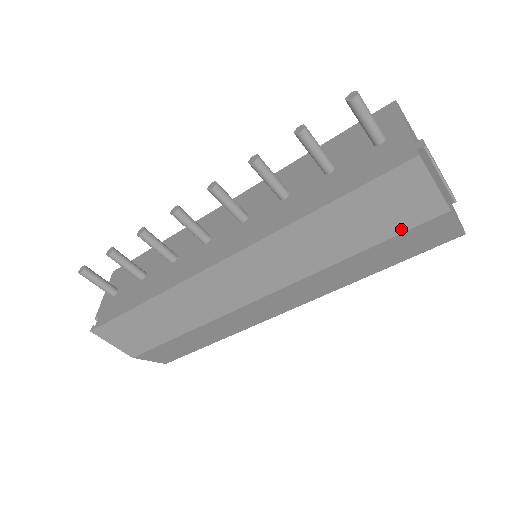
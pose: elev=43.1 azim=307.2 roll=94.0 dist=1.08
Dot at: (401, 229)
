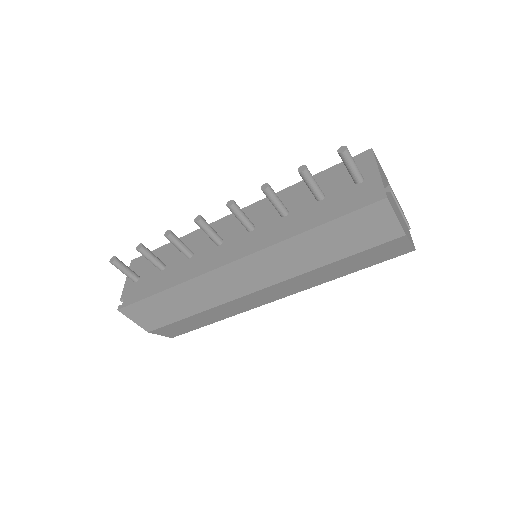
Dot at: (370, 246)
